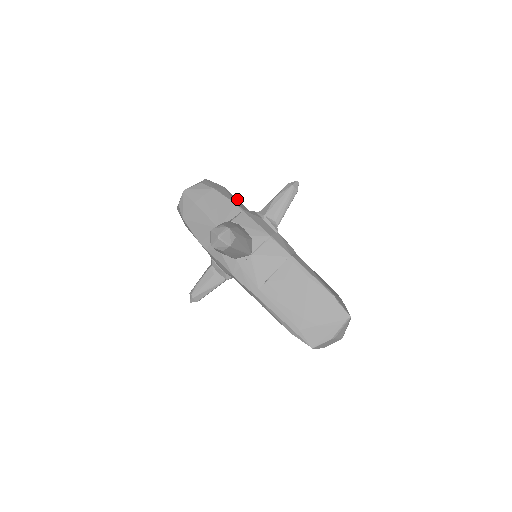
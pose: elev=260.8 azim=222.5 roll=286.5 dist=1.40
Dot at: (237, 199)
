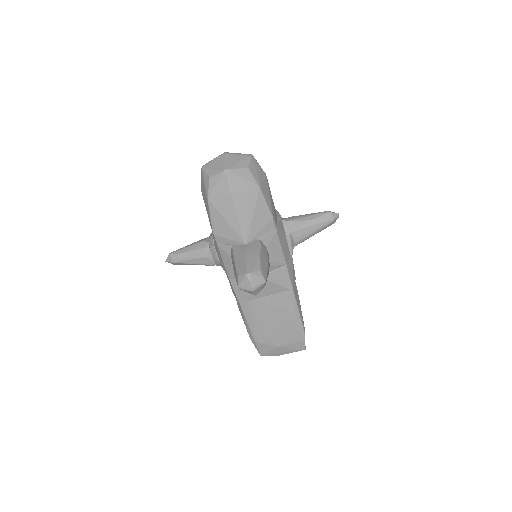
Dot at: occluded
